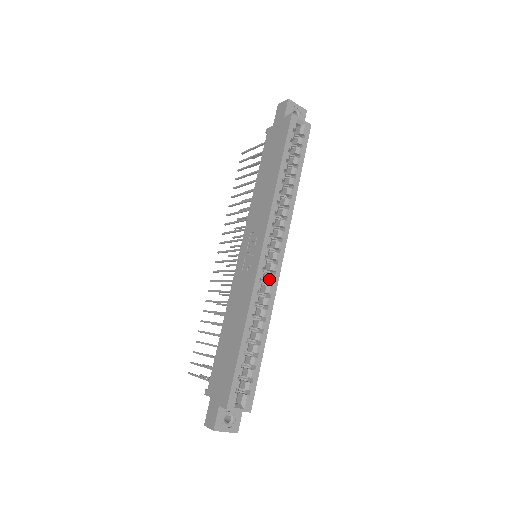
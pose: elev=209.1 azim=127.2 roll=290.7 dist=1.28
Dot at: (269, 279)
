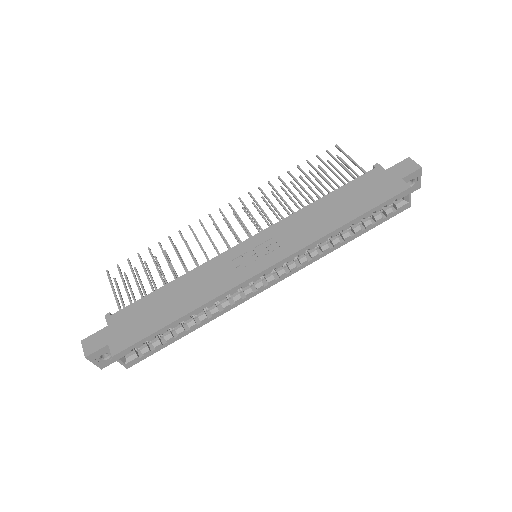
Dot at: (247, 291)
